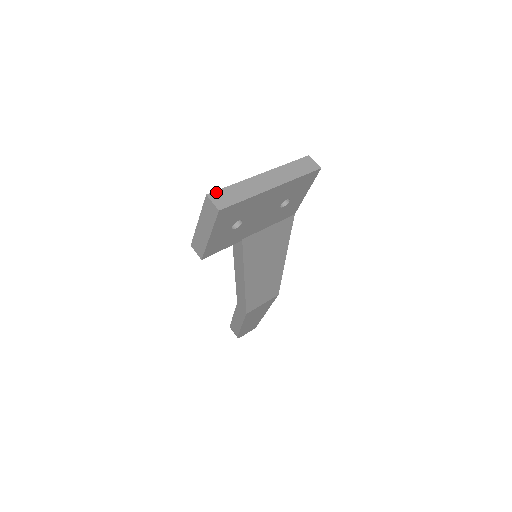
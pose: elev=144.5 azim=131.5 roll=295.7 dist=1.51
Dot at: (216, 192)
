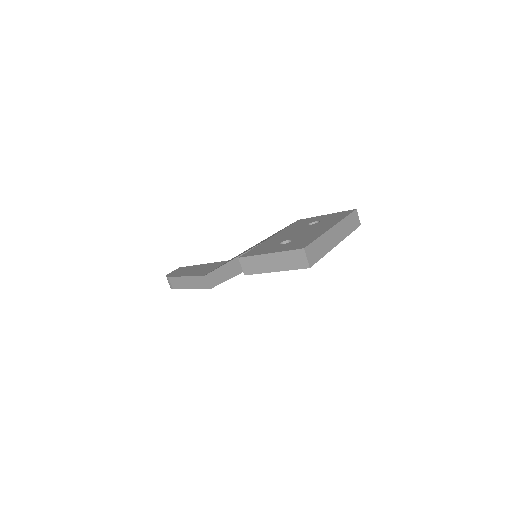
Dot at: (309, 246)
